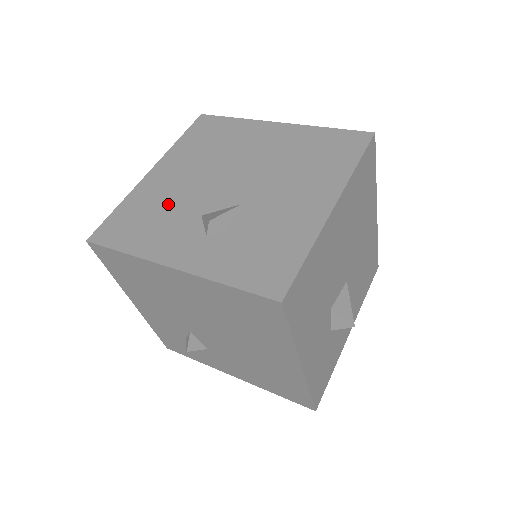
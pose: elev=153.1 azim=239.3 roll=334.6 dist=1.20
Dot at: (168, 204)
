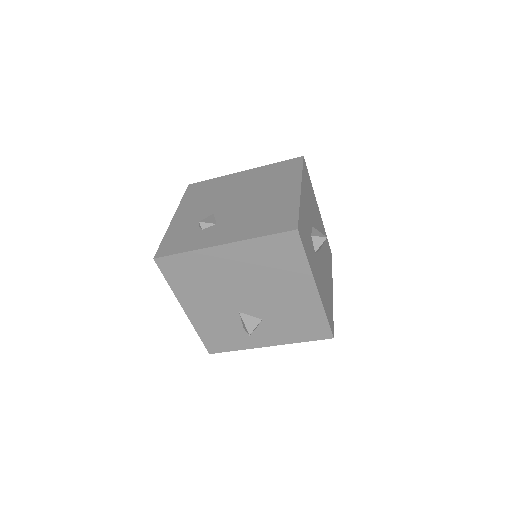
Dot at: occluded
